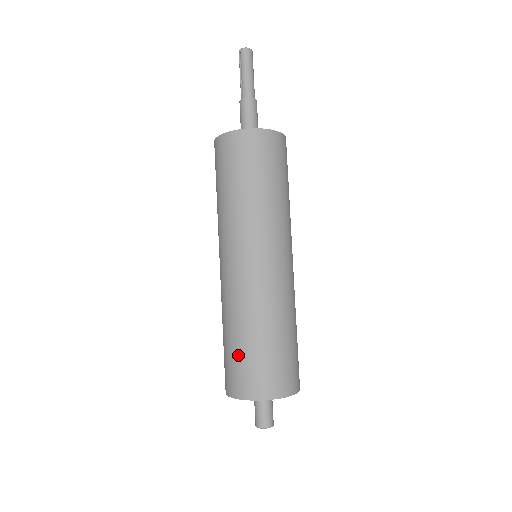
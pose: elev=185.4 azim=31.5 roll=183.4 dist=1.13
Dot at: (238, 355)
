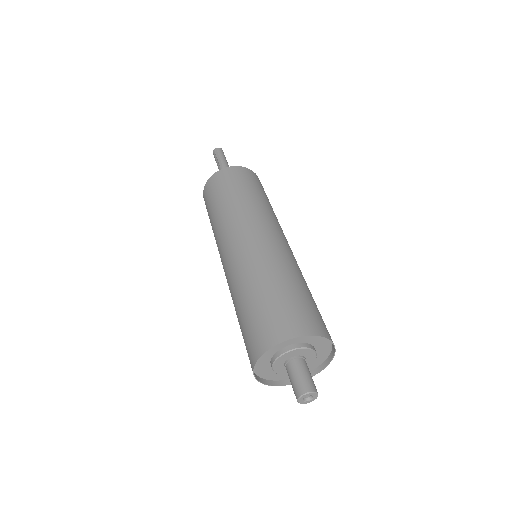
Dot at: (273, 301)
